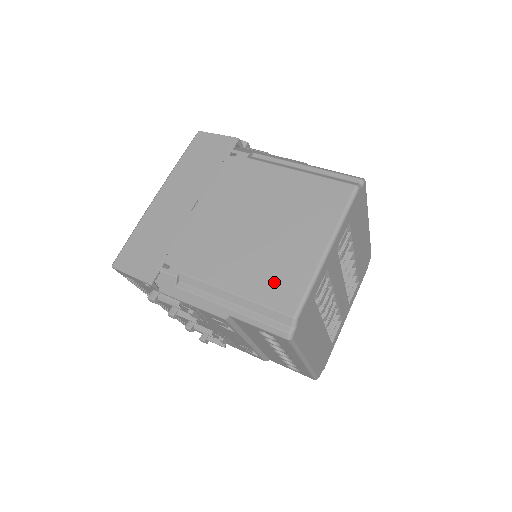
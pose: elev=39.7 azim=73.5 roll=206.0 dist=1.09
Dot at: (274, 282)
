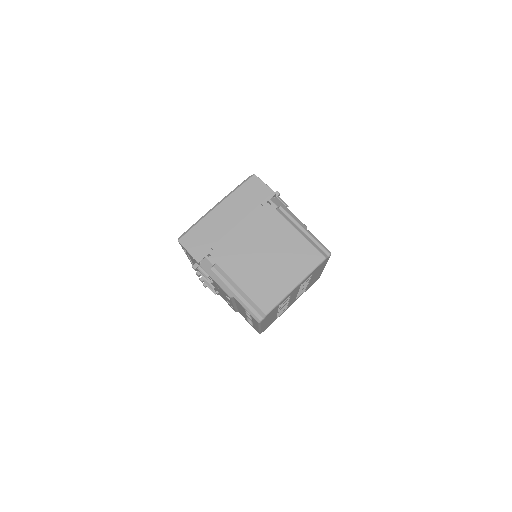
Dot at: (263, 291)
